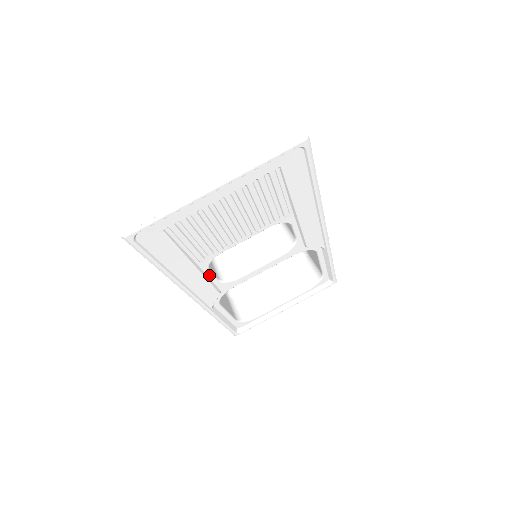
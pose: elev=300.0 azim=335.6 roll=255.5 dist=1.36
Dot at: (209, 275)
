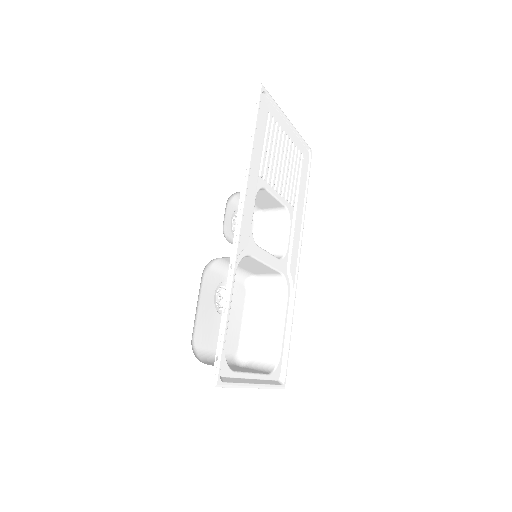
Dot at: (253, 205)
